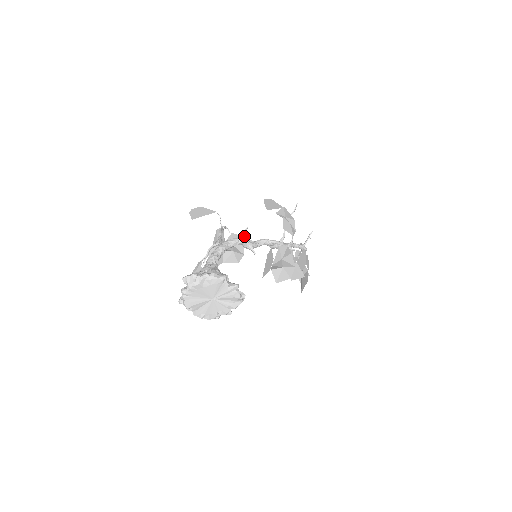
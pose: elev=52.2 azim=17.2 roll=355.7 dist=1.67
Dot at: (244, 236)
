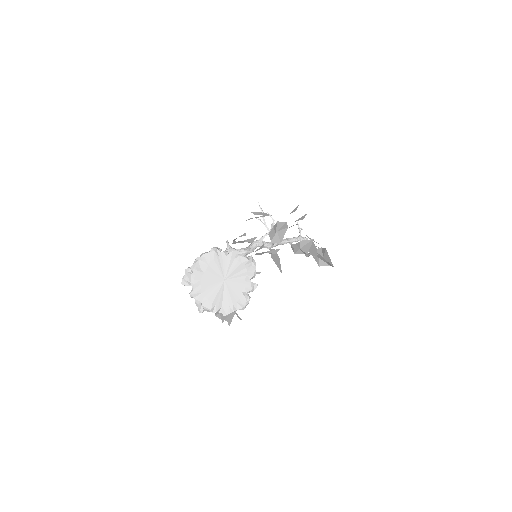
Dot at: (229, 245)
